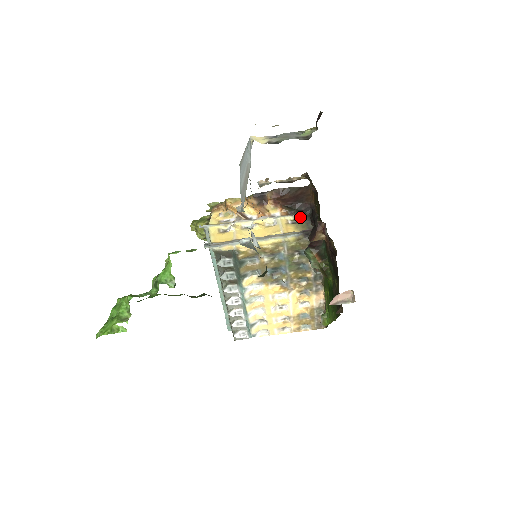
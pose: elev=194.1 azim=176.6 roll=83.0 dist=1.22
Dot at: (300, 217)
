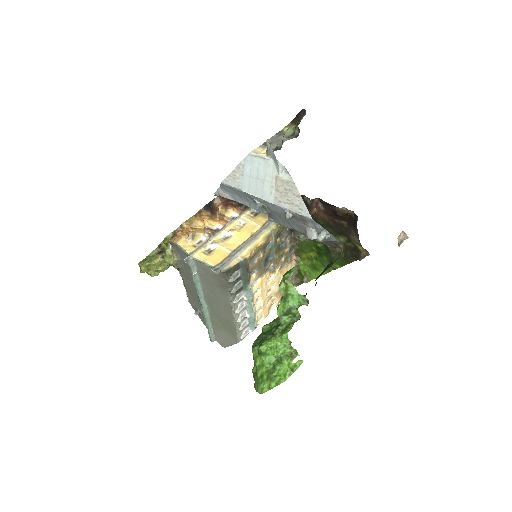
Dot at: occluded
